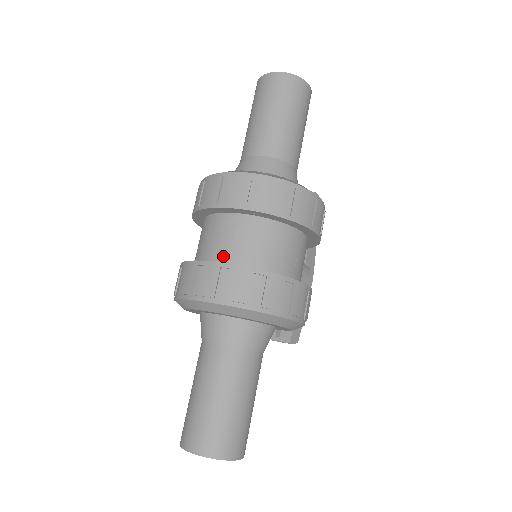
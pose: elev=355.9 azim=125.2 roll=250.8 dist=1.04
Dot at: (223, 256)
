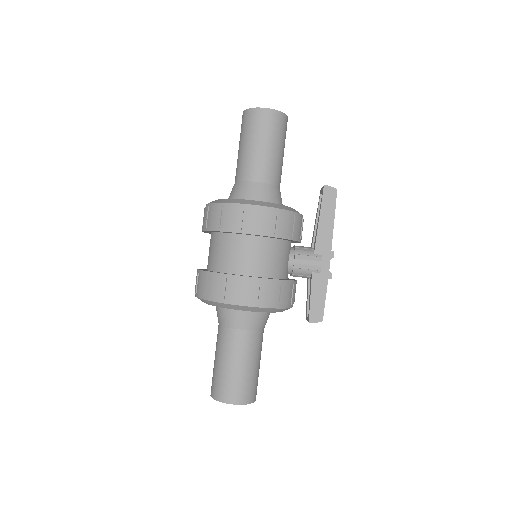
Dot at: (208, 264)
